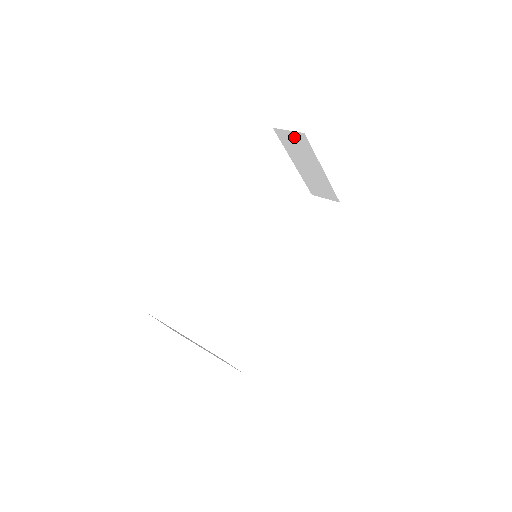
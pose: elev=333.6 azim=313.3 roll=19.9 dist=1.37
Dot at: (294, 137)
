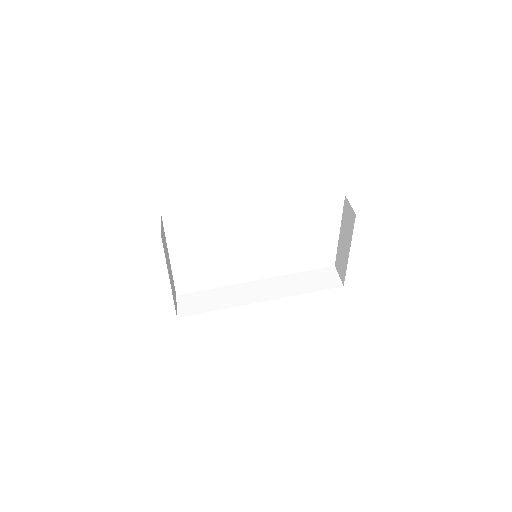
Dot at: (350, 212)
